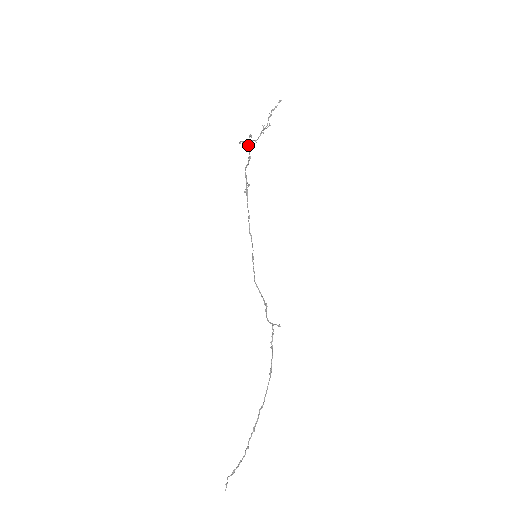
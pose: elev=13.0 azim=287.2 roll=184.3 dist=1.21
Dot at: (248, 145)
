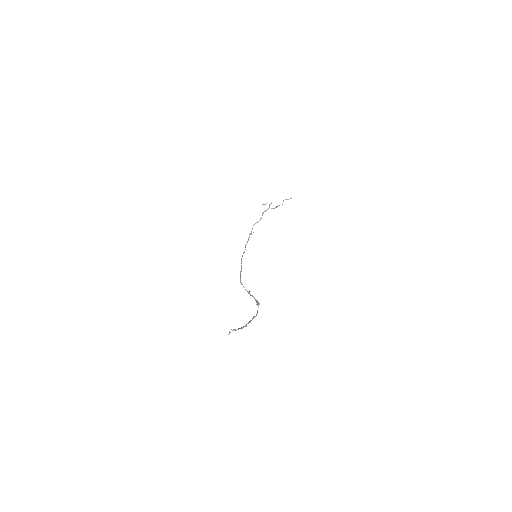
Dot at: (264, 211)
